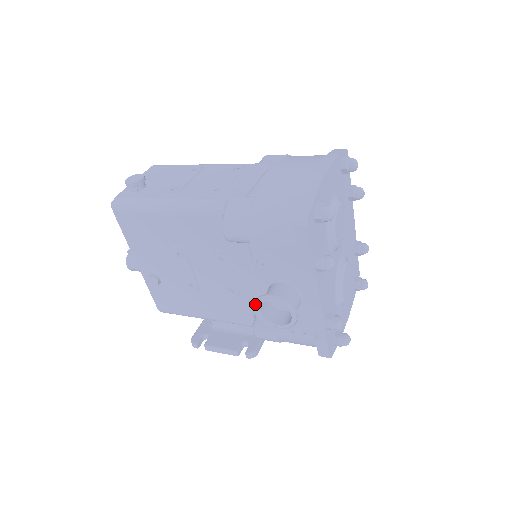
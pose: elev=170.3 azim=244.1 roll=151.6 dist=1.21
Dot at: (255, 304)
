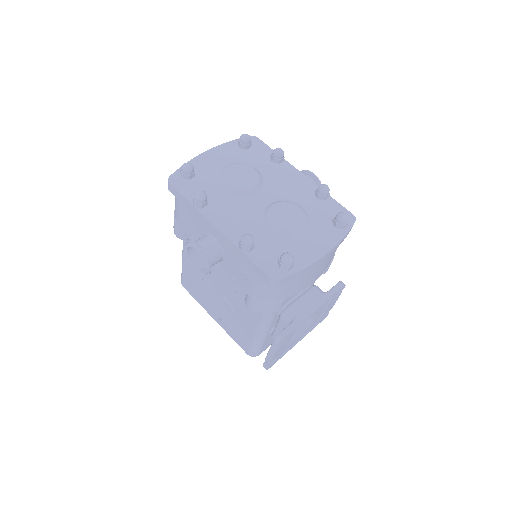
Dot at: (190, 264)
